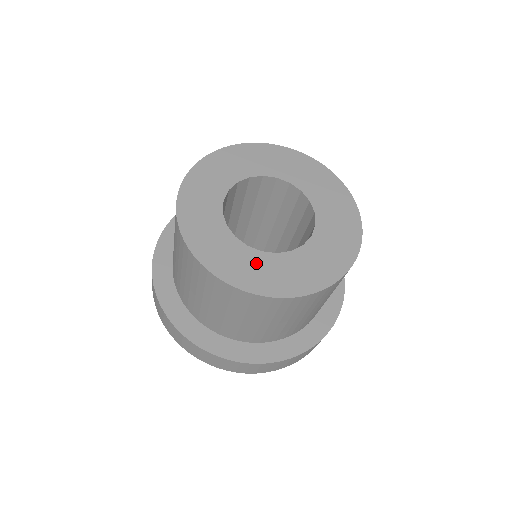
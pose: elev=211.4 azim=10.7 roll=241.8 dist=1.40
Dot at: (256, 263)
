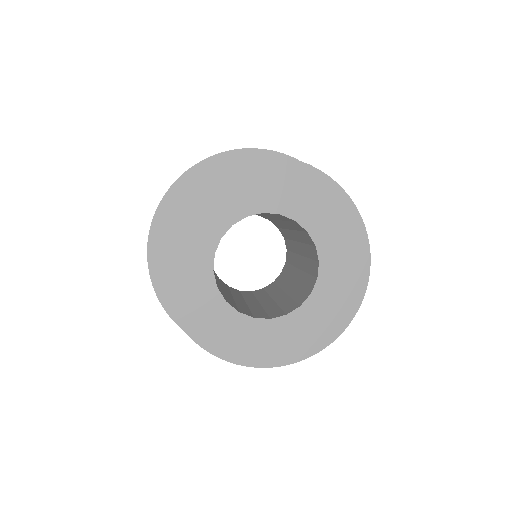
Dot at: (308, 320)
